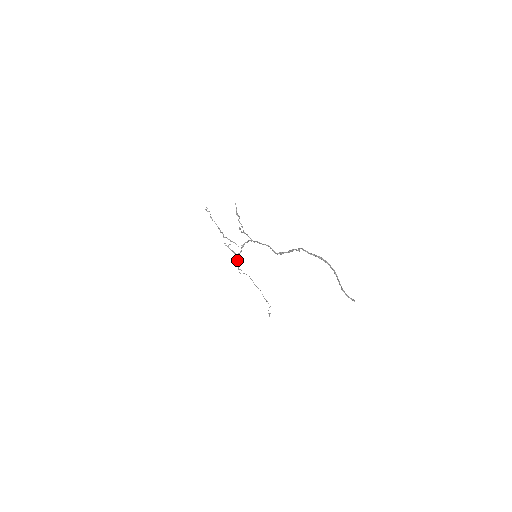
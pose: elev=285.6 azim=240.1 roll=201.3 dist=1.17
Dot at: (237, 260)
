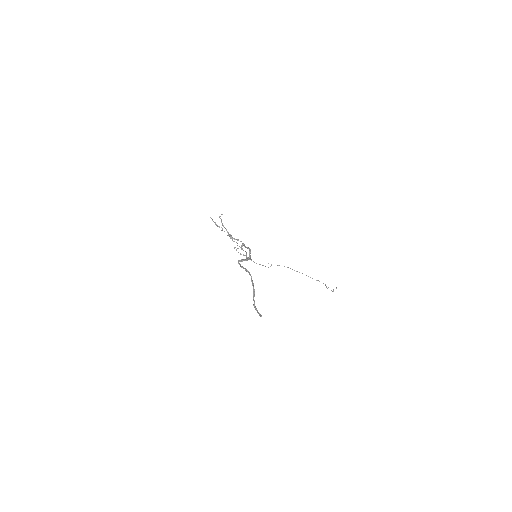
Dot at: (251, 260)
